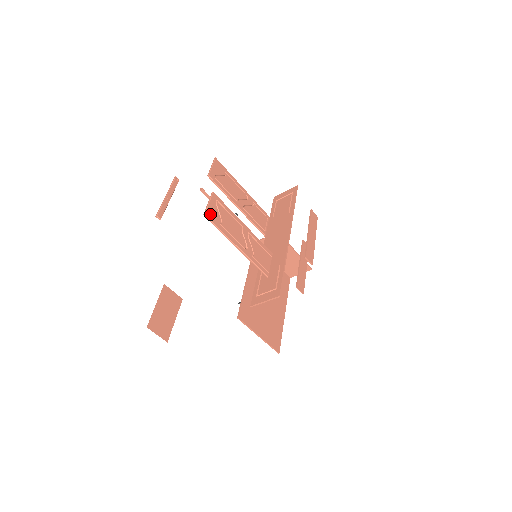
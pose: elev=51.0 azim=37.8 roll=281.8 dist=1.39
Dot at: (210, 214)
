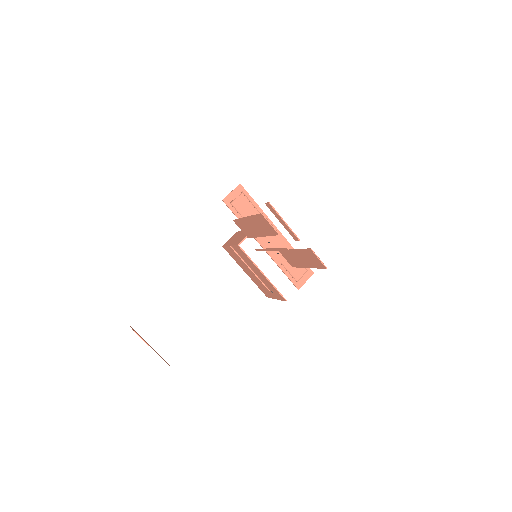
Dot at: (322, 264)
